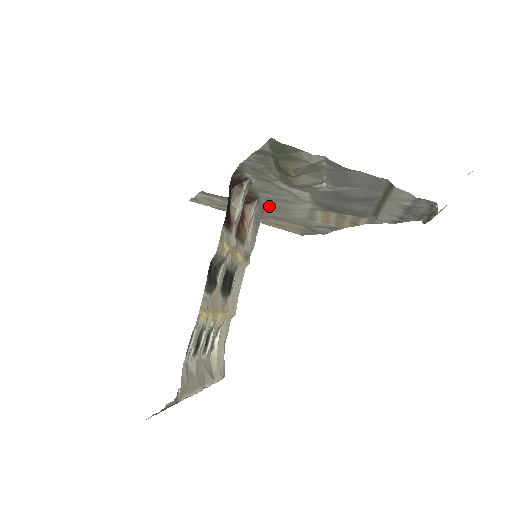
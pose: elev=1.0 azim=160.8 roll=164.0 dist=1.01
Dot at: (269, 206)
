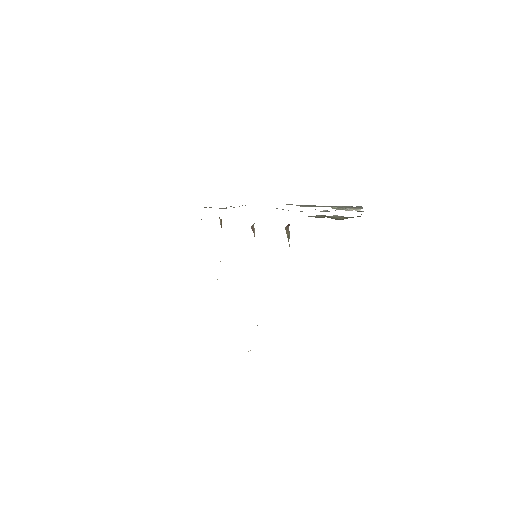
Dot at: occluded
